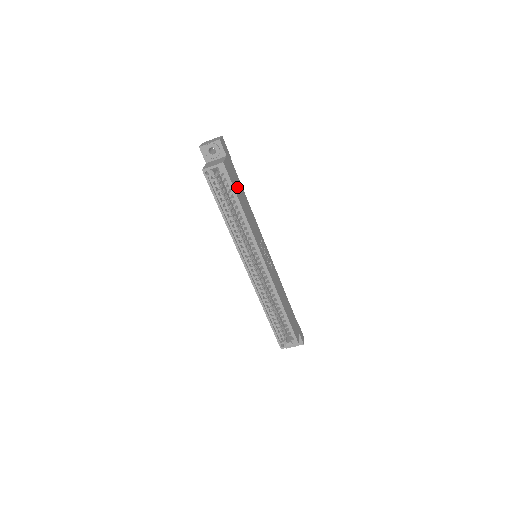
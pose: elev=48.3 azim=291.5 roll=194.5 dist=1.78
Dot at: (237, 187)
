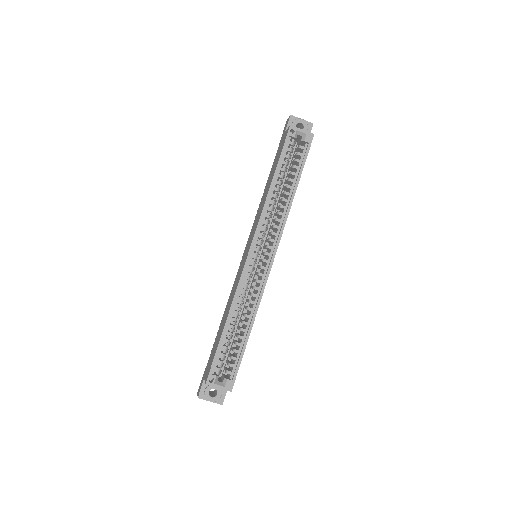
Dot at: occluded
